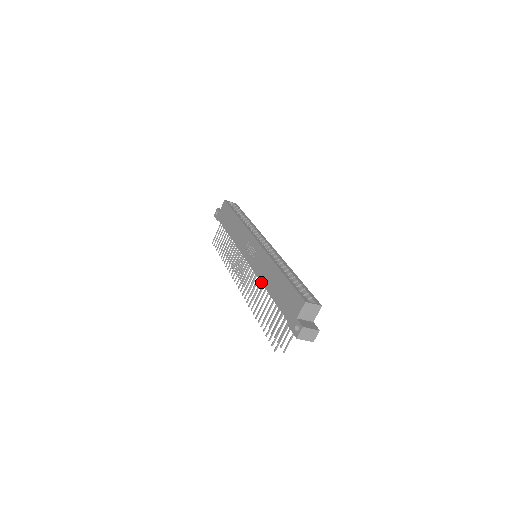
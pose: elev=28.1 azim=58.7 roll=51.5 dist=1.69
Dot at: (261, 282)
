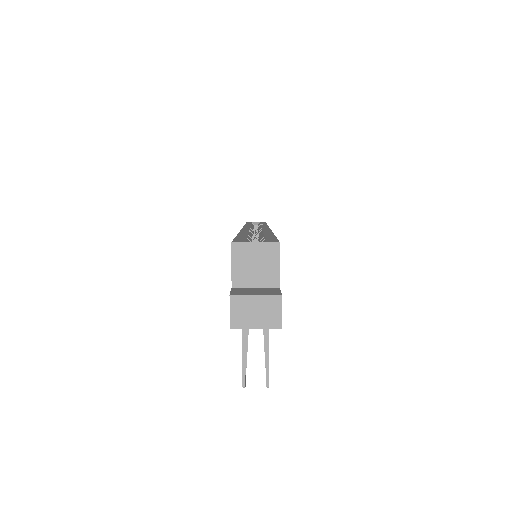
Dot at: occluded
